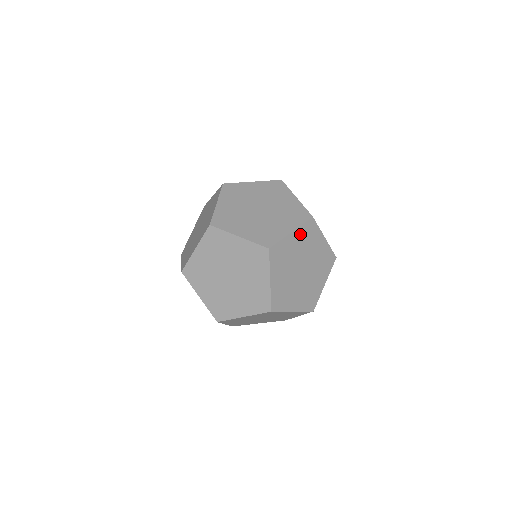
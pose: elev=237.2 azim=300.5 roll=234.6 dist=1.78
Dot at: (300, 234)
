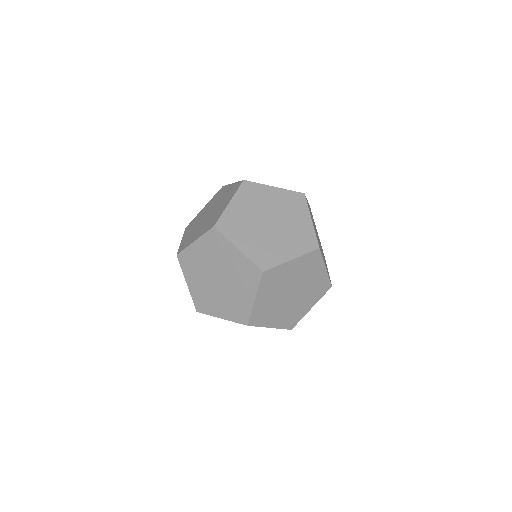
Dot at: (264, 290)
